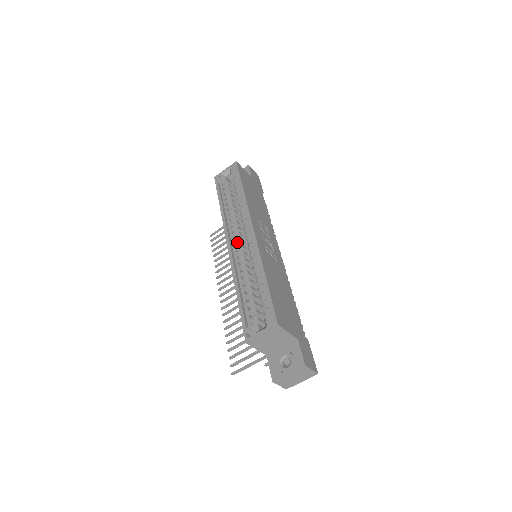
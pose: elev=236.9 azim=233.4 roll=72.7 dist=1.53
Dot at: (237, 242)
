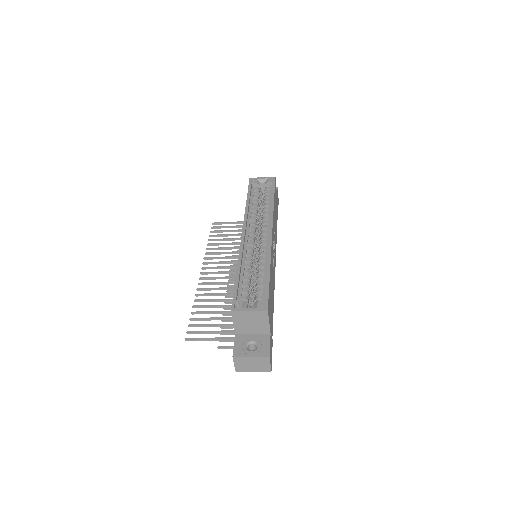
Dot at: (251, 235)
